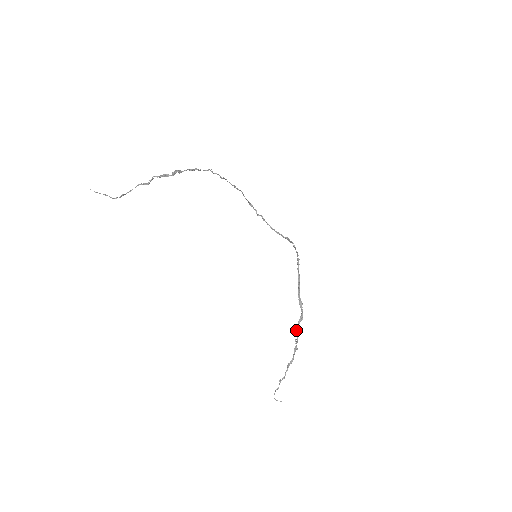
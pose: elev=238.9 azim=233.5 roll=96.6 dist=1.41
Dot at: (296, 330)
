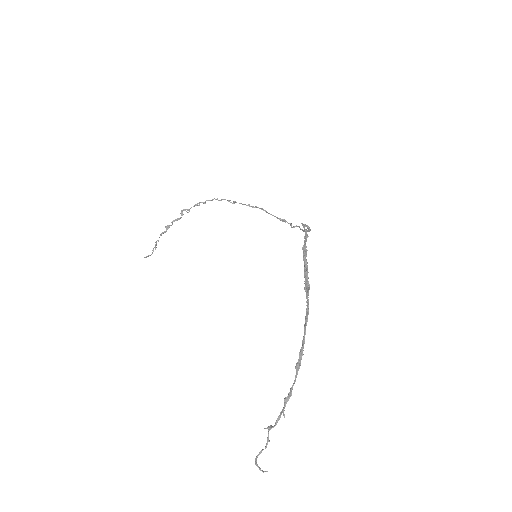
Dot at: (303, 336)
